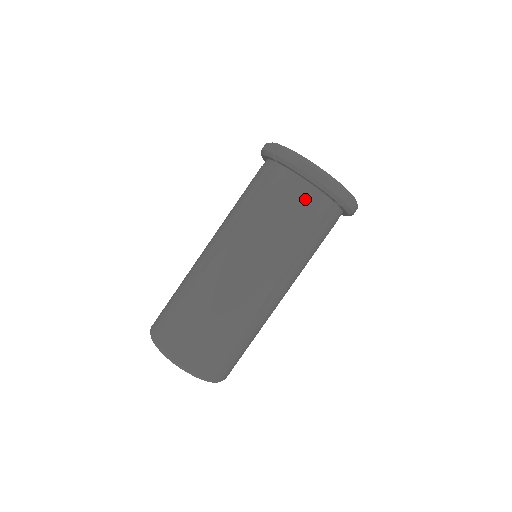
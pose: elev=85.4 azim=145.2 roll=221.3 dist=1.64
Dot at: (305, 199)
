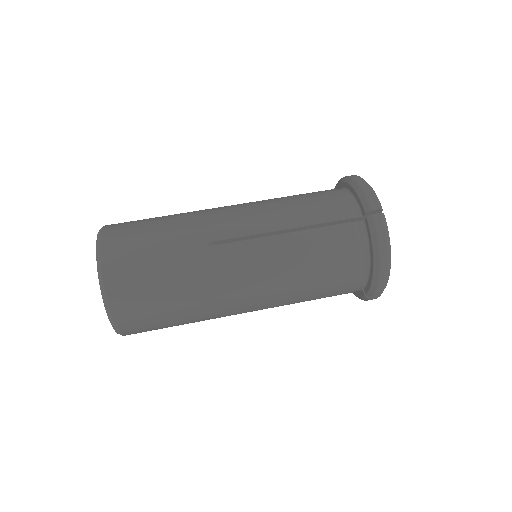
Dot at: (335, 196)
